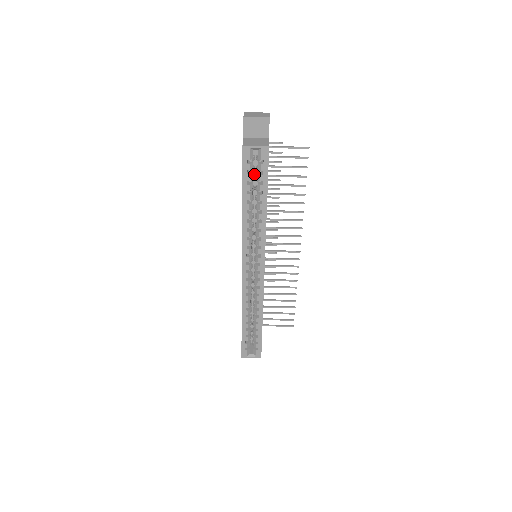
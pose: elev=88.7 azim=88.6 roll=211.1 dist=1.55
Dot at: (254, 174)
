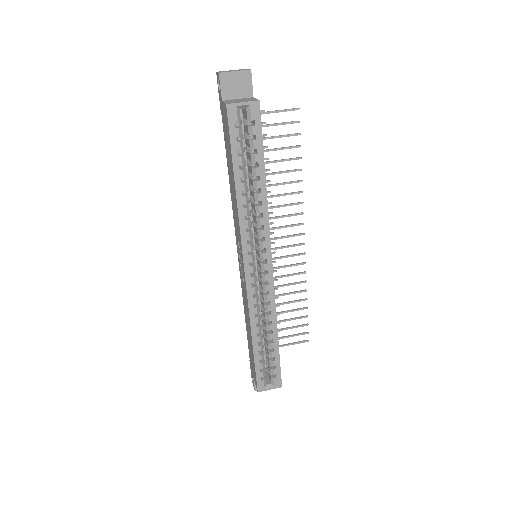
Dot at: occluded
